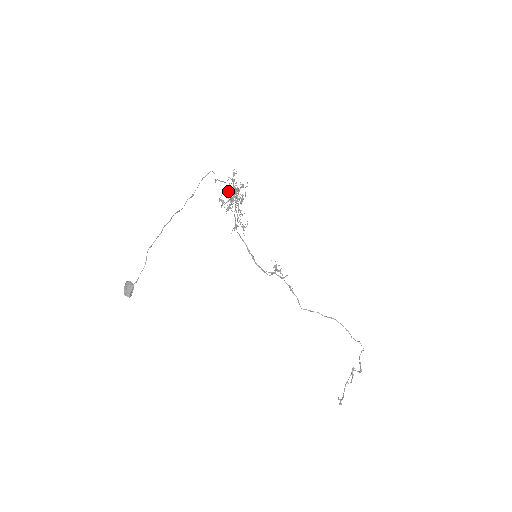
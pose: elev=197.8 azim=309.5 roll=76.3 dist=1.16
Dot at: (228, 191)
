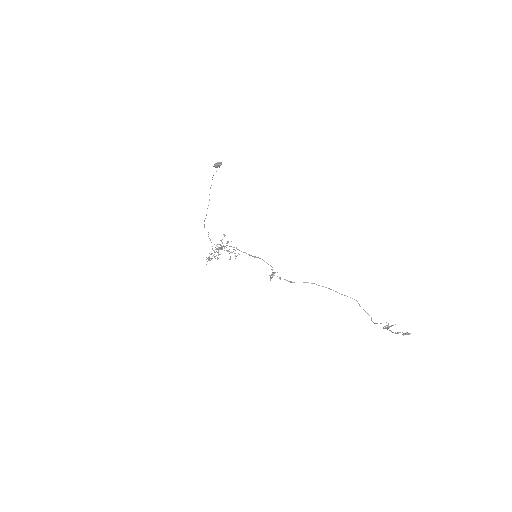
Dot at: occluded
